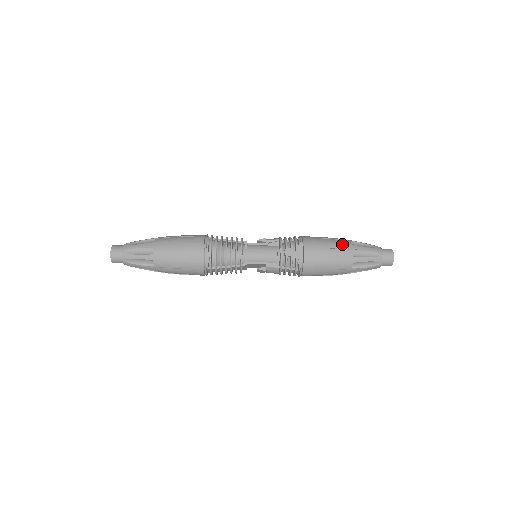
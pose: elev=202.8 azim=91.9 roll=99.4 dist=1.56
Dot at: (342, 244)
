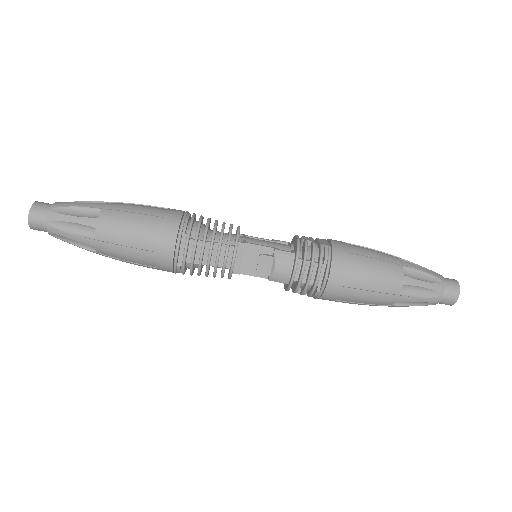
Dot at: occluded
